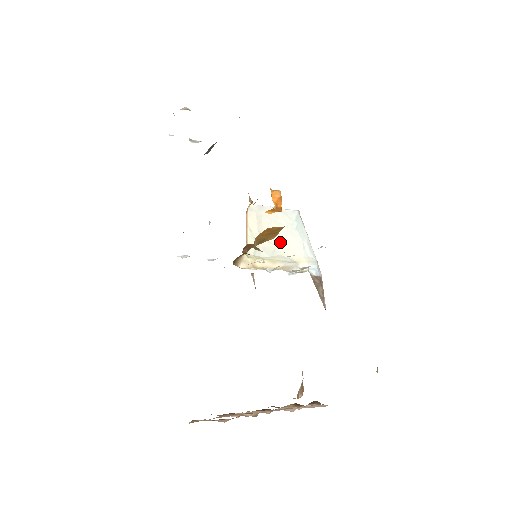
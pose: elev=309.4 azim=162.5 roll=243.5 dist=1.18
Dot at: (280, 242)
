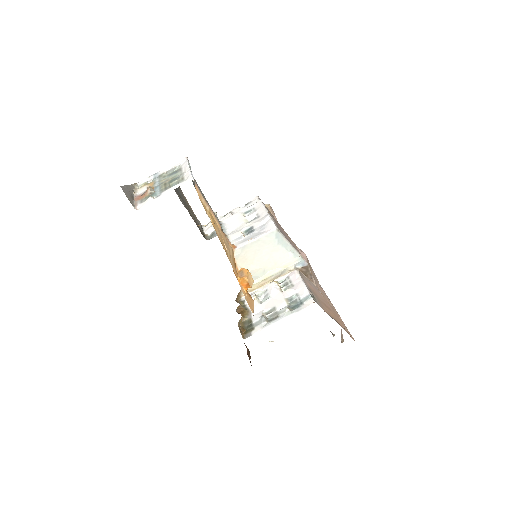
Dot at: (267, 262)
